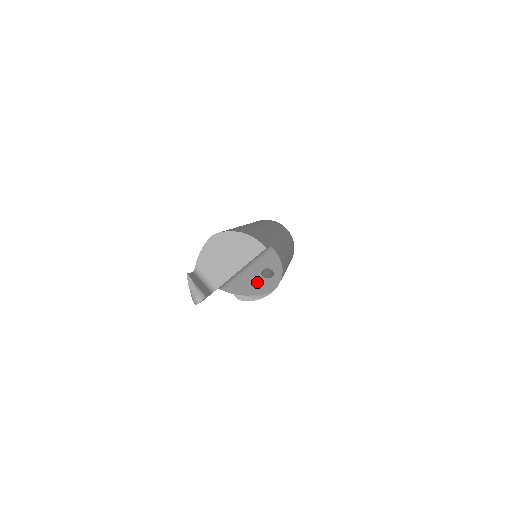
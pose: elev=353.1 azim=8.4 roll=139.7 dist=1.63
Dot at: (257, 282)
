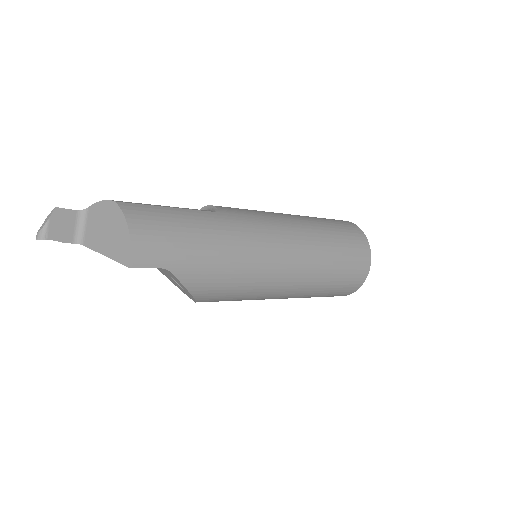
Dot at: occluded
